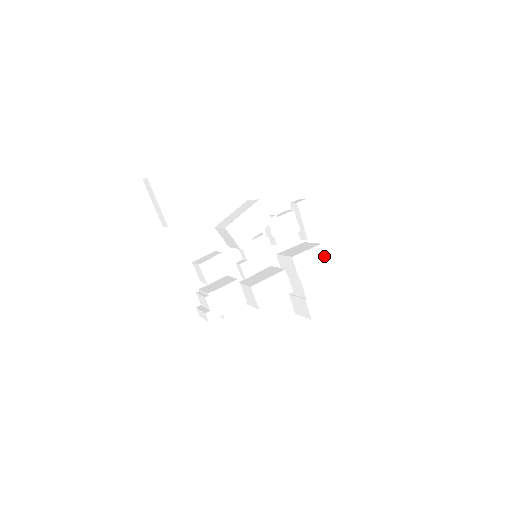
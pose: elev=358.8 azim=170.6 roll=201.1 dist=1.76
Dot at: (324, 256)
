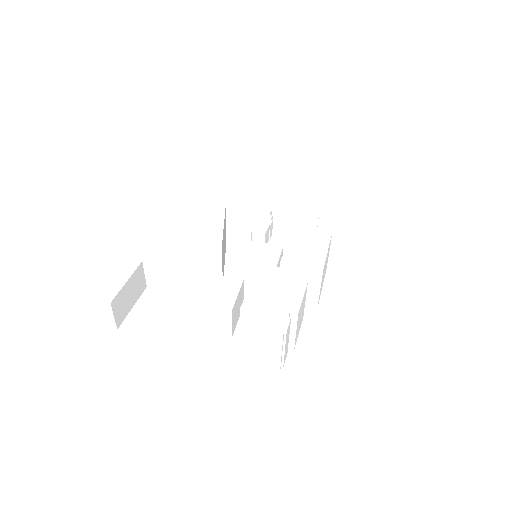
Dot at: (314, 188)
